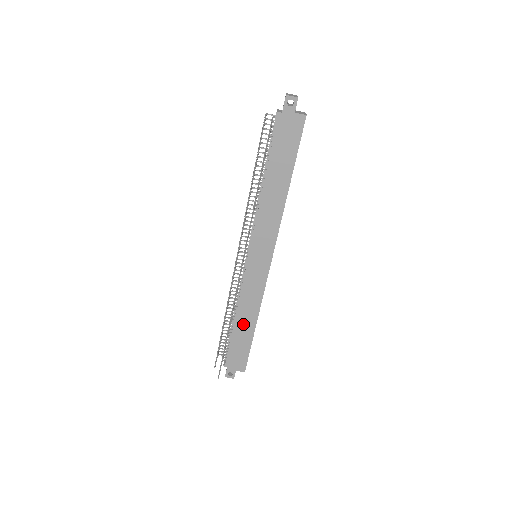
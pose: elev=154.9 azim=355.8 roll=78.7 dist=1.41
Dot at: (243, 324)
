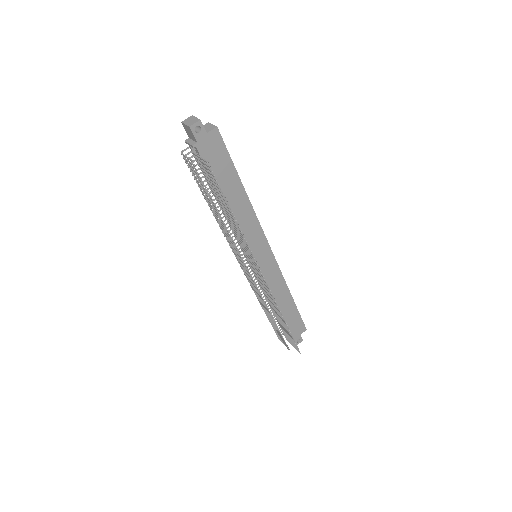
Dot at: (283, 305)
